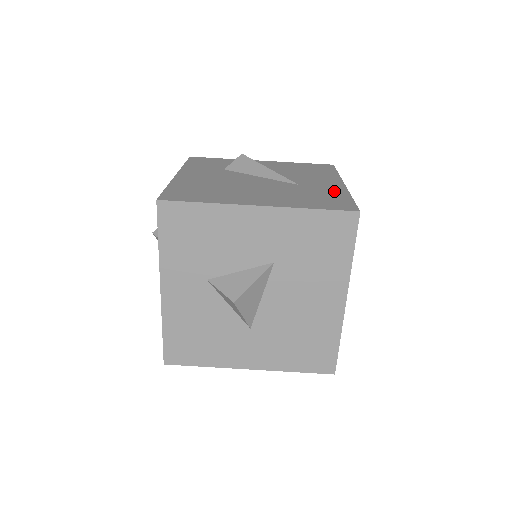
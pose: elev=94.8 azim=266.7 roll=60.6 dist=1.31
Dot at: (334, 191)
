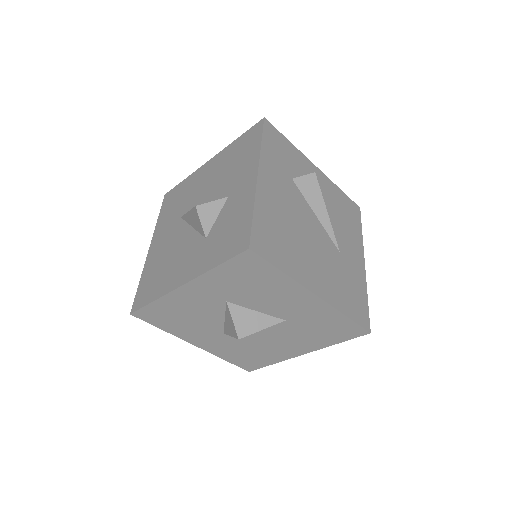
Dot at: (359, 280)
